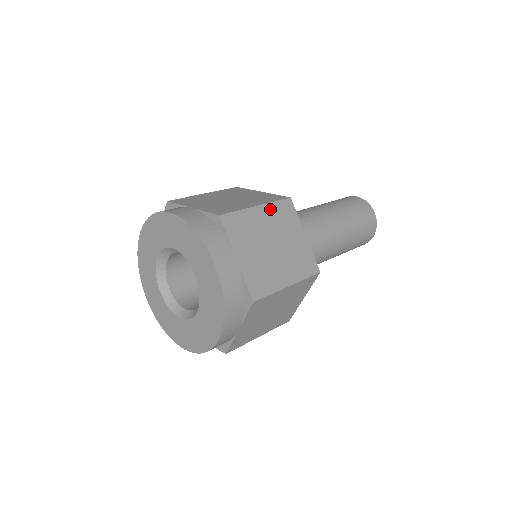
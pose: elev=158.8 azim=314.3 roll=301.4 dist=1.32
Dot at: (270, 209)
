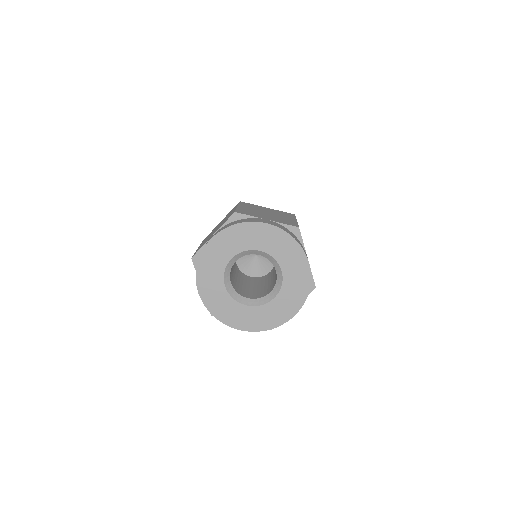
Dot at: (243, 206)
